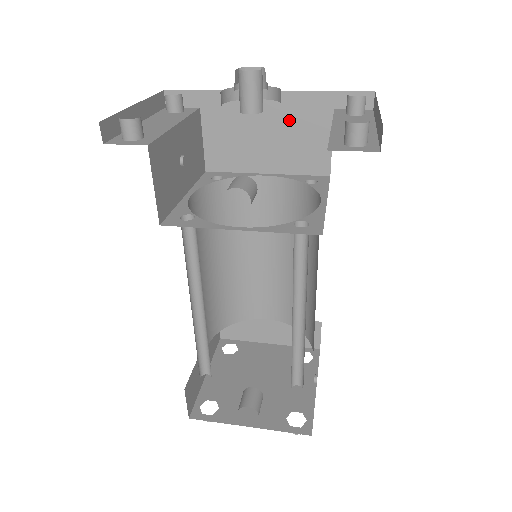
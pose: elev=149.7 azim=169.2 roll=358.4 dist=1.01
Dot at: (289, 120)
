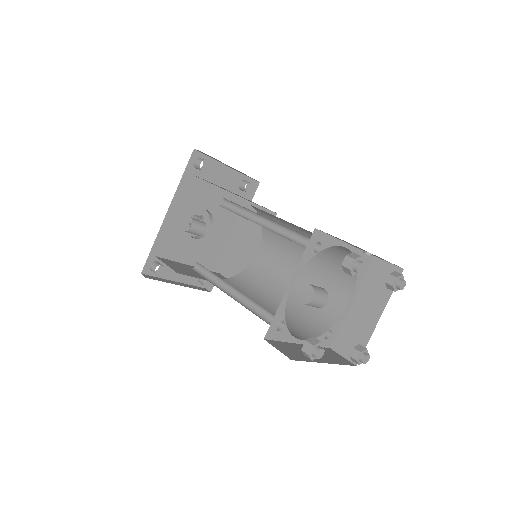
Dot at: (245, 227)
